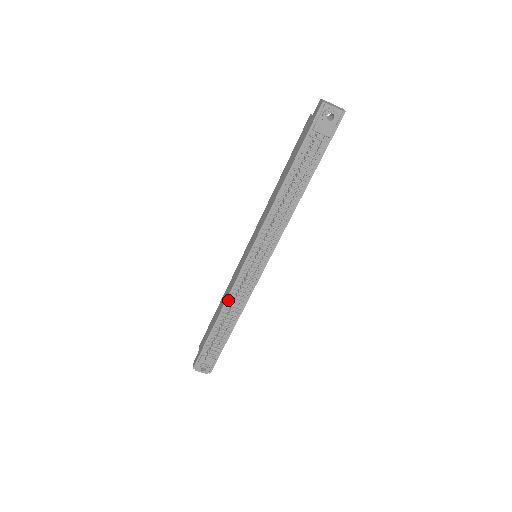
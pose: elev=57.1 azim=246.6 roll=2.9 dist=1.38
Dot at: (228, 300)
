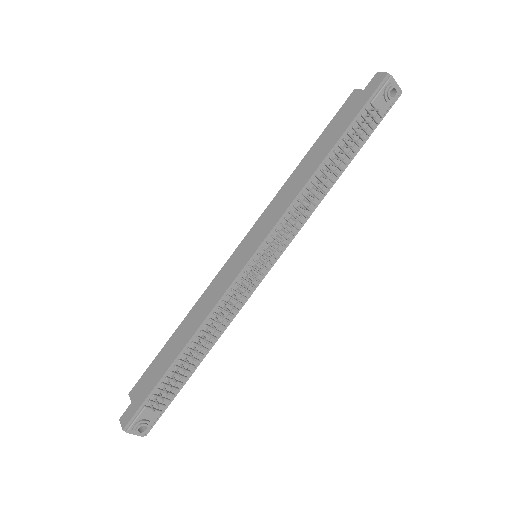
Dot at: (210, 316)
